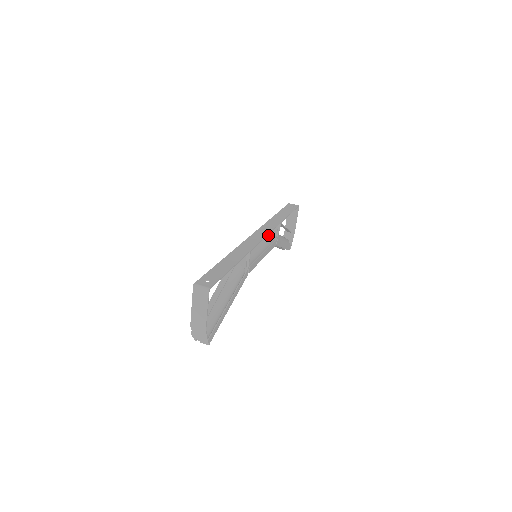
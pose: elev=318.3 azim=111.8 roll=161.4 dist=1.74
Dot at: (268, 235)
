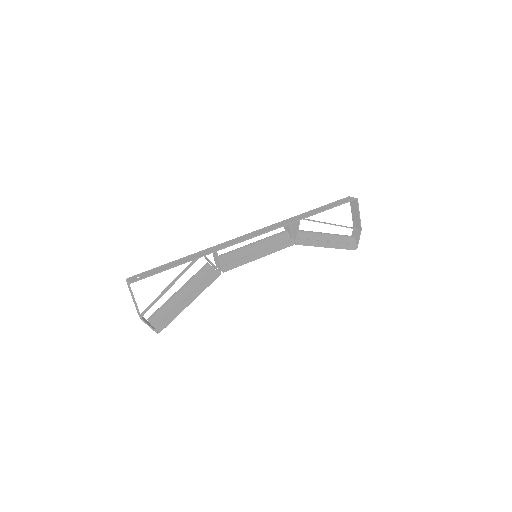
Dot at: (278, 234)
